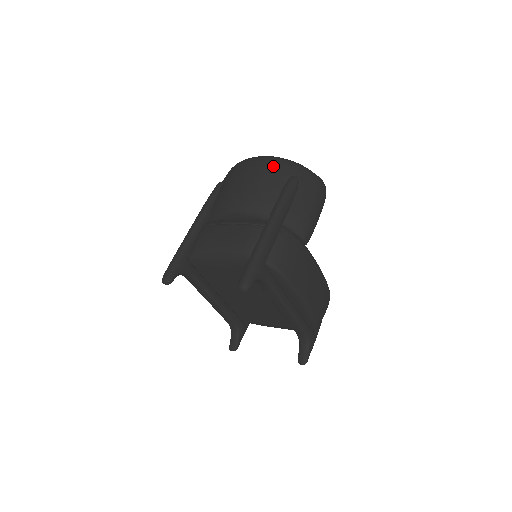
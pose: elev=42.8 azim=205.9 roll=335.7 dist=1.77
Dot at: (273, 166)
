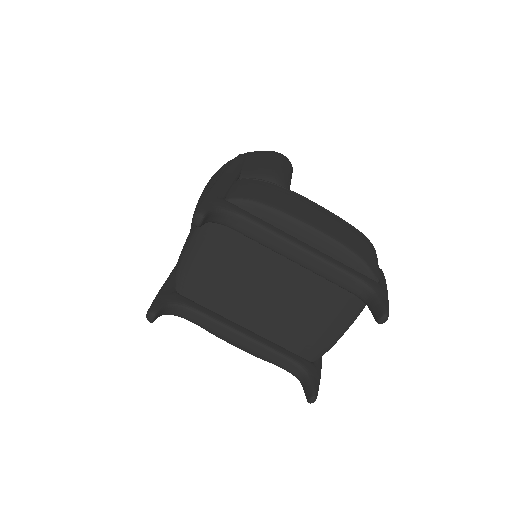
Dot at: (219, 169)
